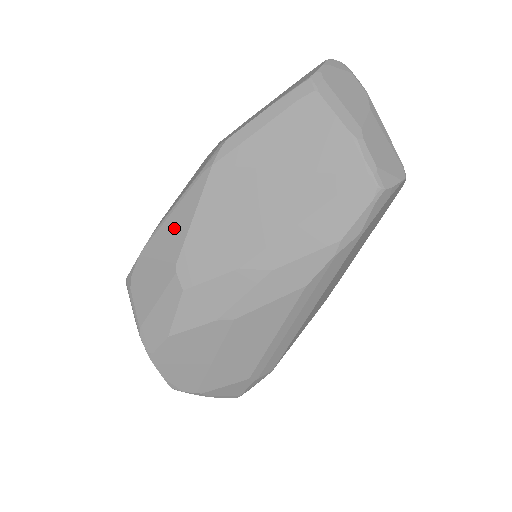
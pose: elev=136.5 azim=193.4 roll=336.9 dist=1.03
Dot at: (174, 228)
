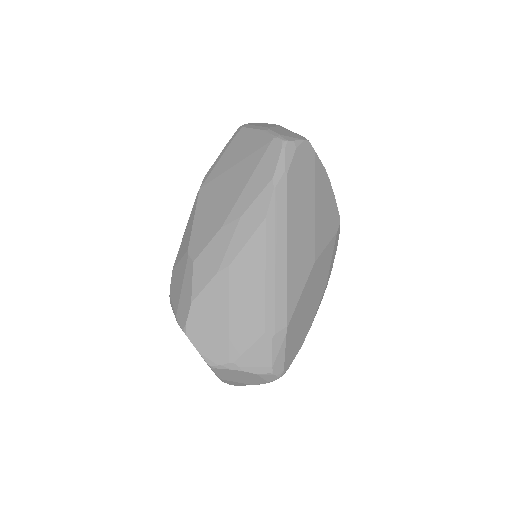
Dot at: (186, 236)
